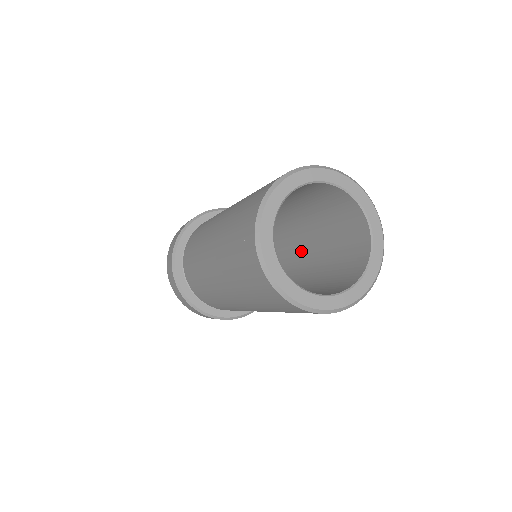
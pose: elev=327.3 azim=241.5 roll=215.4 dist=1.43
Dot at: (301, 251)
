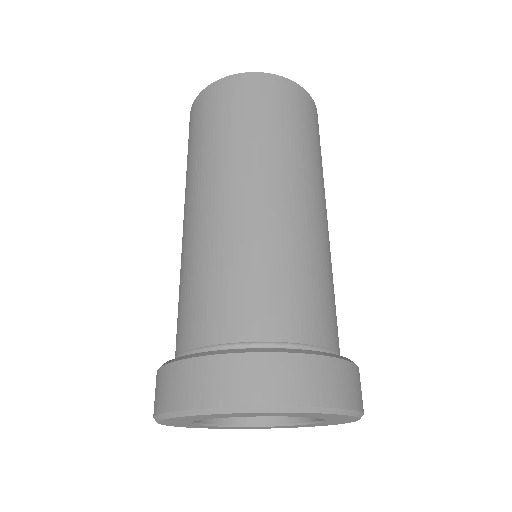
Dot at: occluded
